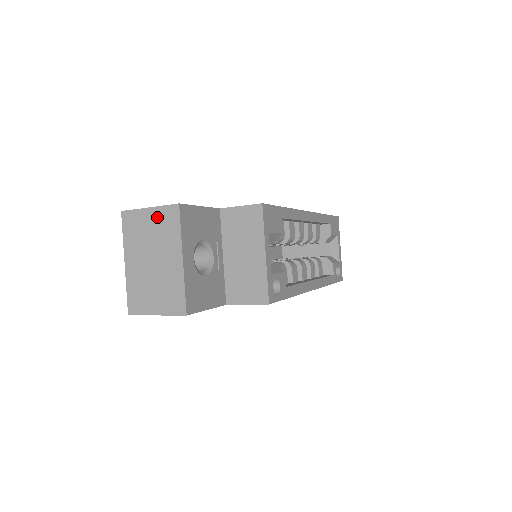
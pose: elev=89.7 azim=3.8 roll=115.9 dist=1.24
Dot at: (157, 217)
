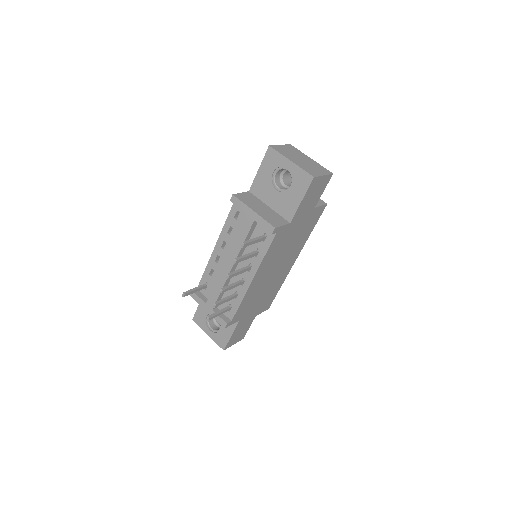
Dot at: (287, 147)
